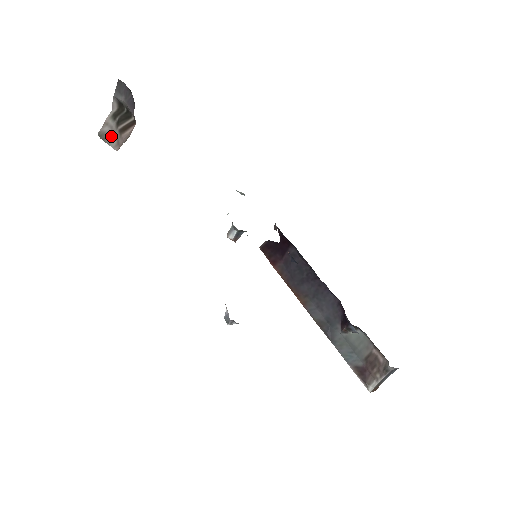
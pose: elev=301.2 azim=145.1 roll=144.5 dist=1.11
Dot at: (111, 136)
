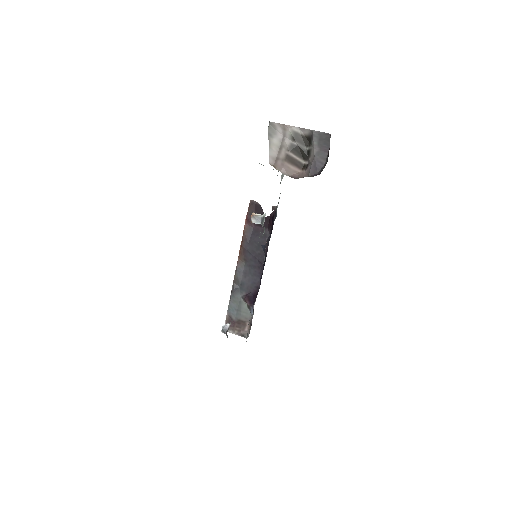
Dot at: (277, 144)
